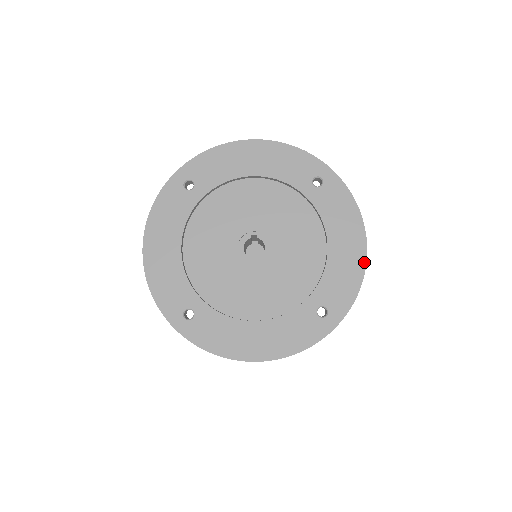
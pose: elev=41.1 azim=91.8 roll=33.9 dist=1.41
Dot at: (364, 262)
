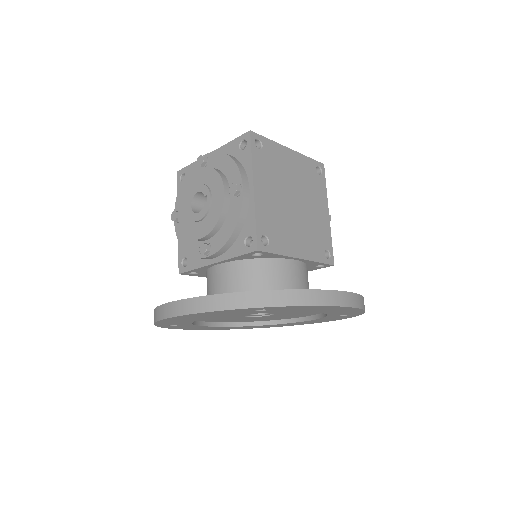
Dot at: occluded
